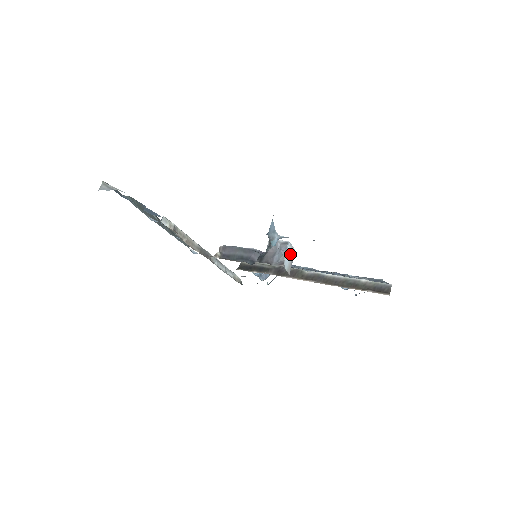
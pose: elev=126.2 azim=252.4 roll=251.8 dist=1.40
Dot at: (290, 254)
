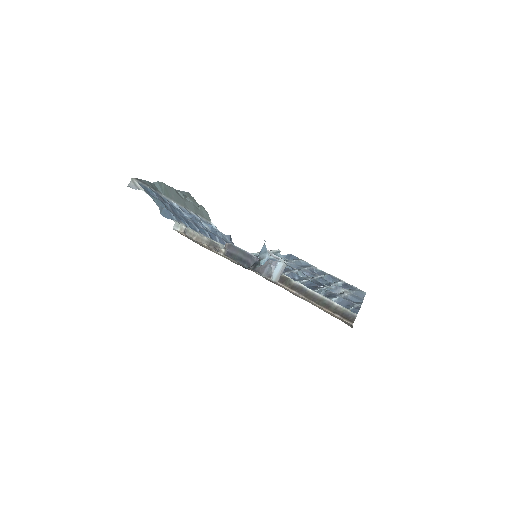
Dot at: (280, 267)
